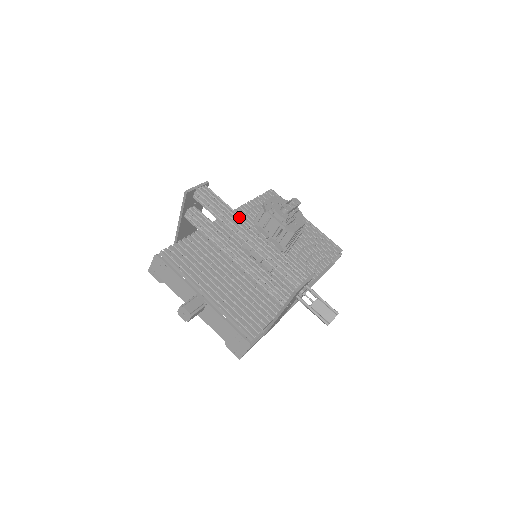
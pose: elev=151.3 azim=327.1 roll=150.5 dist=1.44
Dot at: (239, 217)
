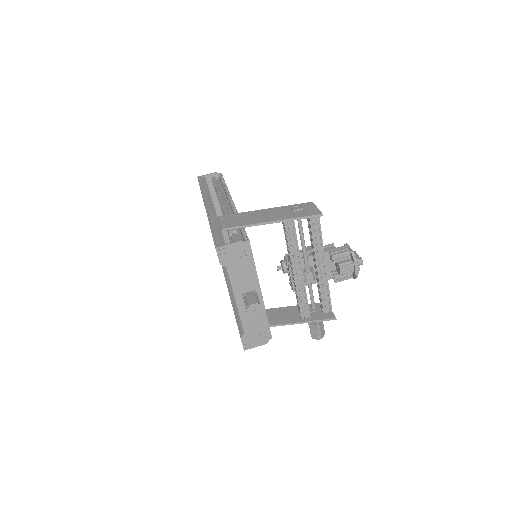
Dot at: occluded
